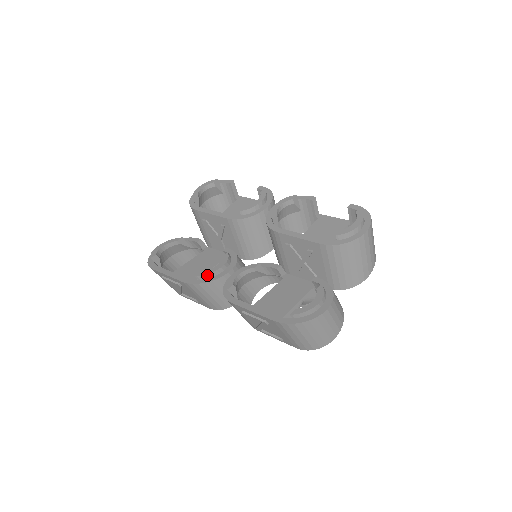
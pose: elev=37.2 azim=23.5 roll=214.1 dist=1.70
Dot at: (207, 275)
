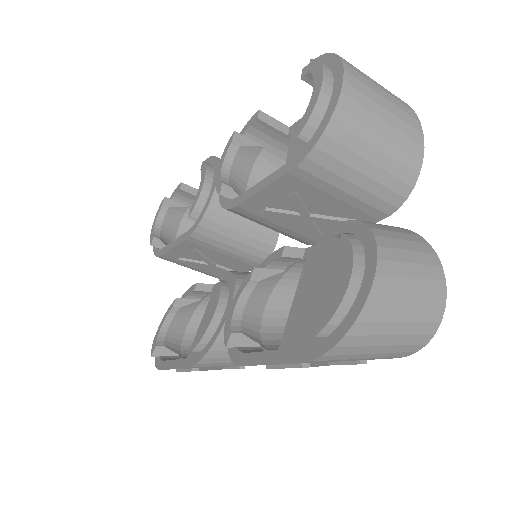
Dot at: (204, 338)
